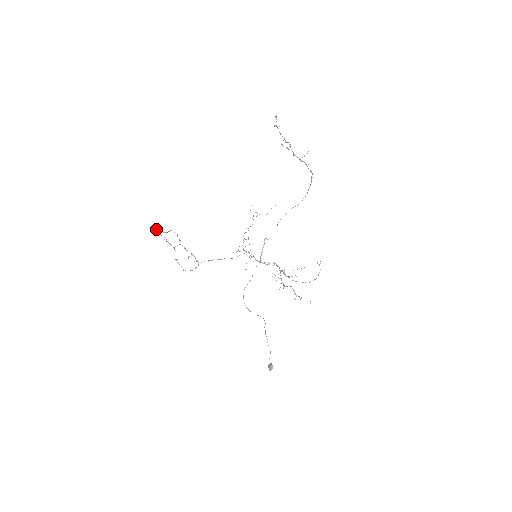
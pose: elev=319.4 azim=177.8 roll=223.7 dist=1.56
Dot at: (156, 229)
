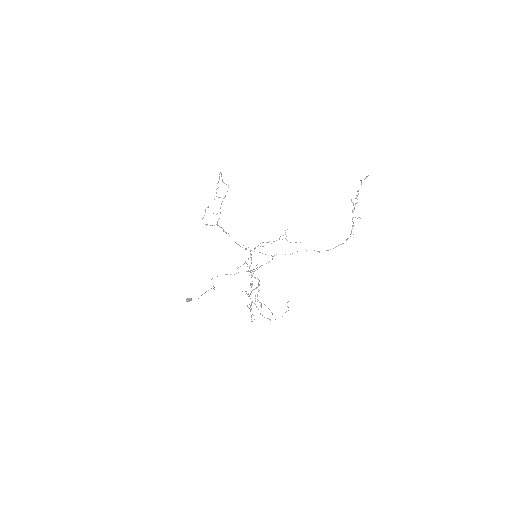
Dot at: occluded
